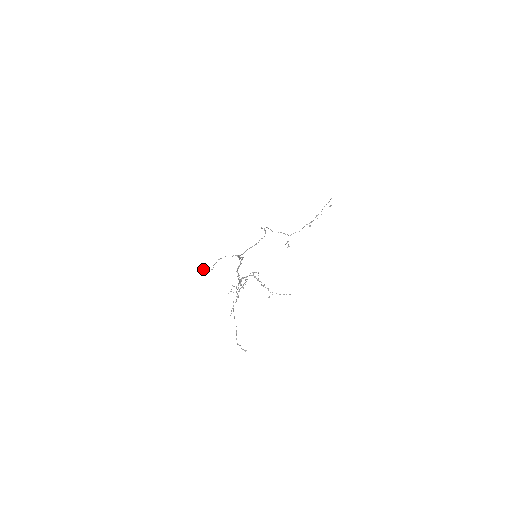
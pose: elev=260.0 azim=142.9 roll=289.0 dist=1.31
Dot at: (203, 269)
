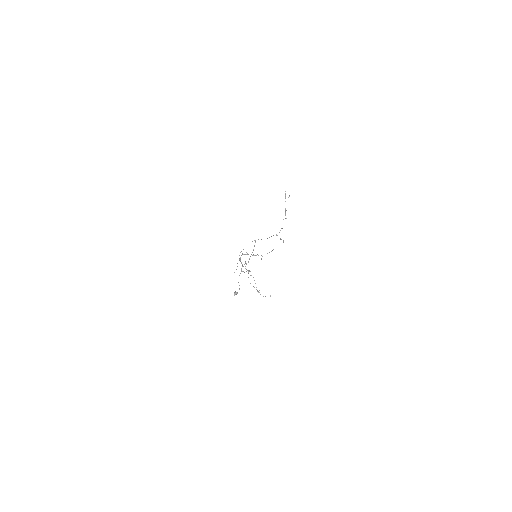
Dot at: (236, 293)
